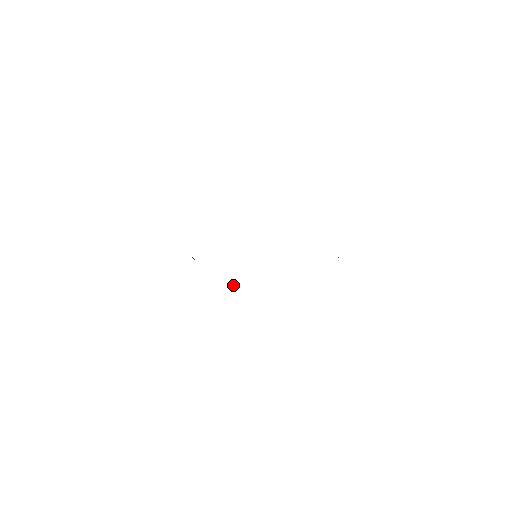
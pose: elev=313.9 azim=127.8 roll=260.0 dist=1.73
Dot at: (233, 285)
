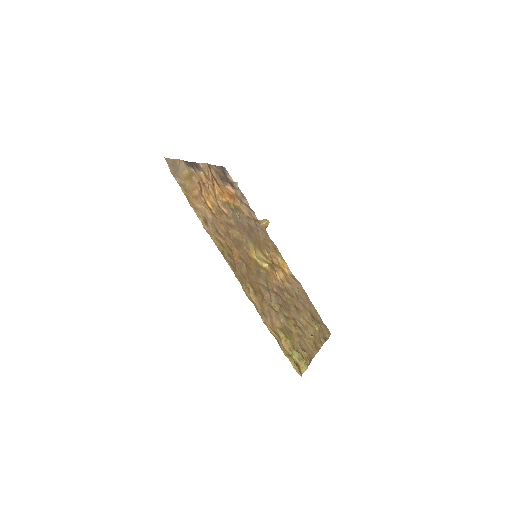
Dot at: (266, 225)
